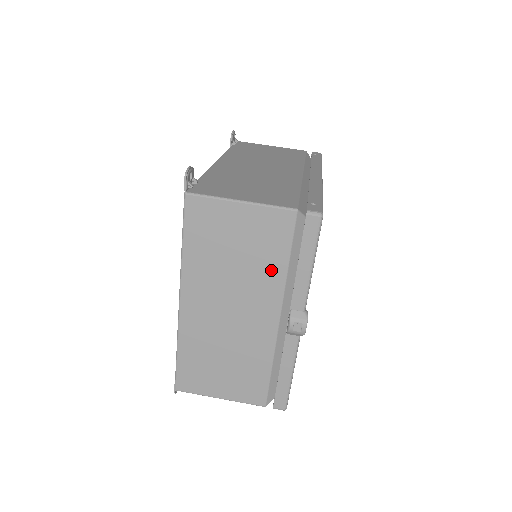
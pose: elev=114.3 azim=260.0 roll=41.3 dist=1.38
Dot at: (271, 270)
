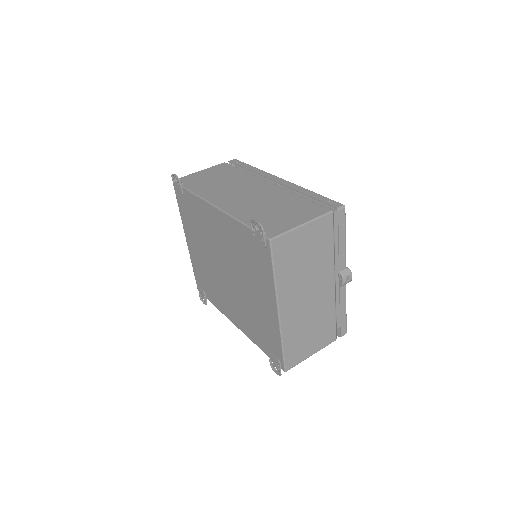
Dot at: (326, 256)
